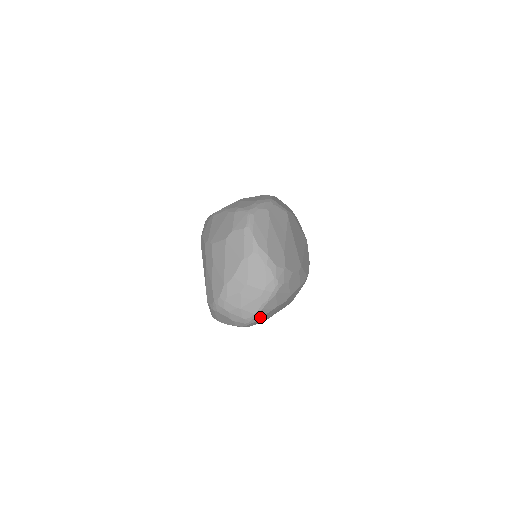
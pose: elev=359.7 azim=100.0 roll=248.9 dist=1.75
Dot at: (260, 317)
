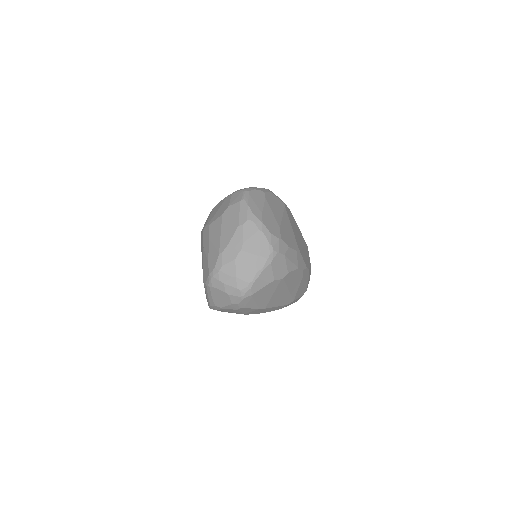
Dot at: (256, 290)
